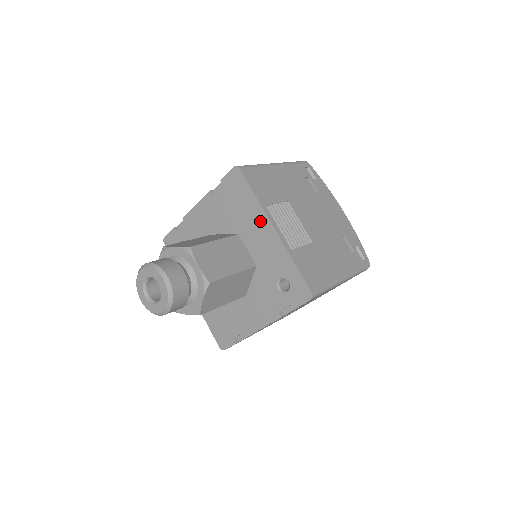
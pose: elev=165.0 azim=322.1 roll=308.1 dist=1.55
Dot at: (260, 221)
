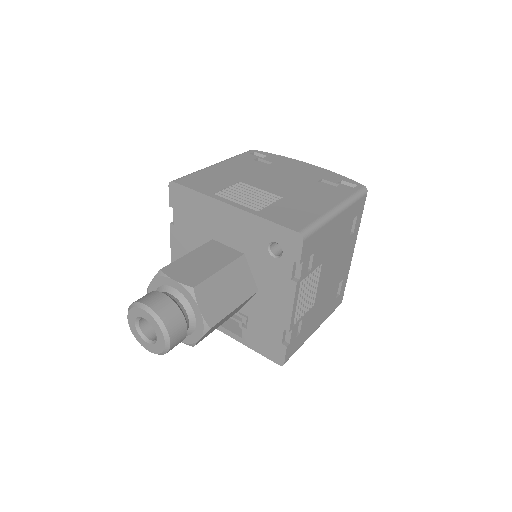
Dot at: (217, 210)
